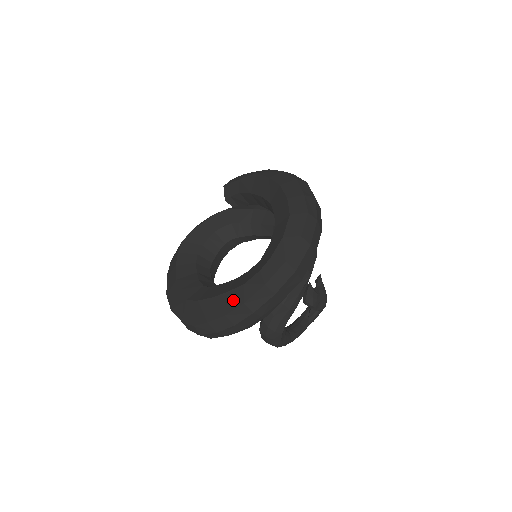
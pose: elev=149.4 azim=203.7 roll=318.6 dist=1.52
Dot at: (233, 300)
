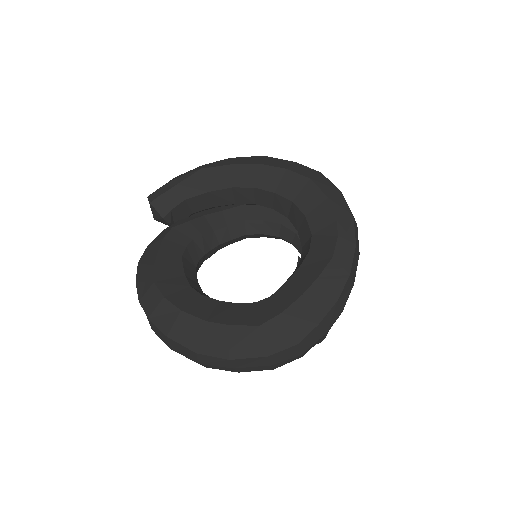
Dot at: (334, 280)
